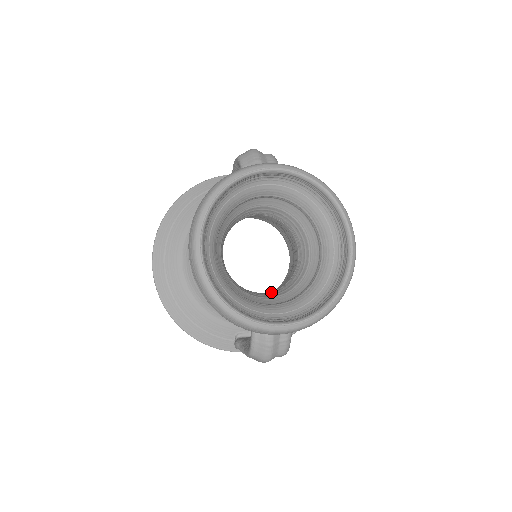
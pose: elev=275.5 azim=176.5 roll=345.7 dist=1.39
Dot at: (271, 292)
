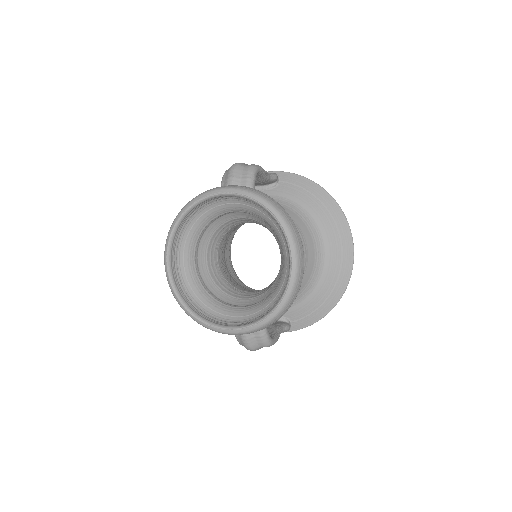
Dot at: (256, 292)
